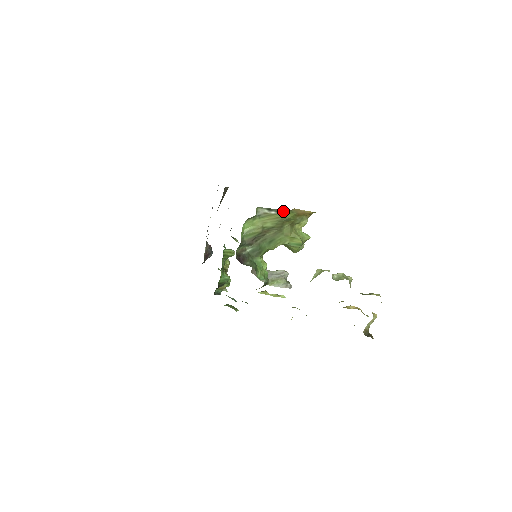
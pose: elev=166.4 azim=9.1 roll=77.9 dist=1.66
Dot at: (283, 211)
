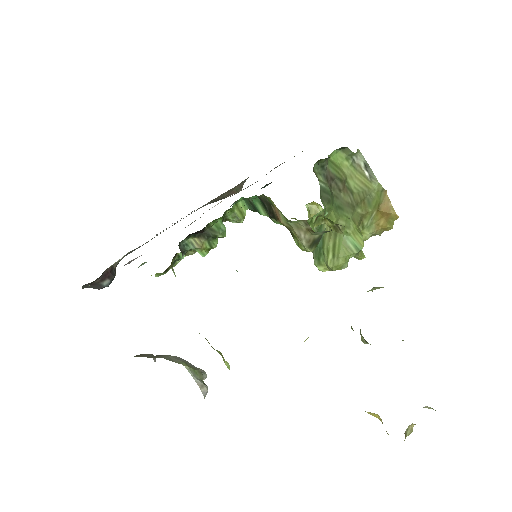
Dot at: (377, 182)
